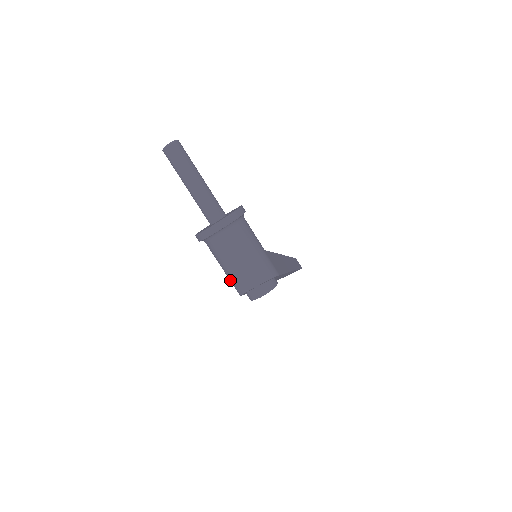
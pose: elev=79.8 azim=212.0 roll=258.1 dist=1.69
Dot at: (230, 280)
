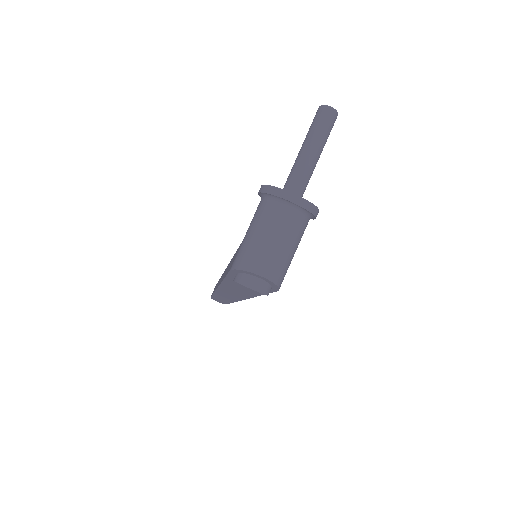
Dot at: (246, 248)
